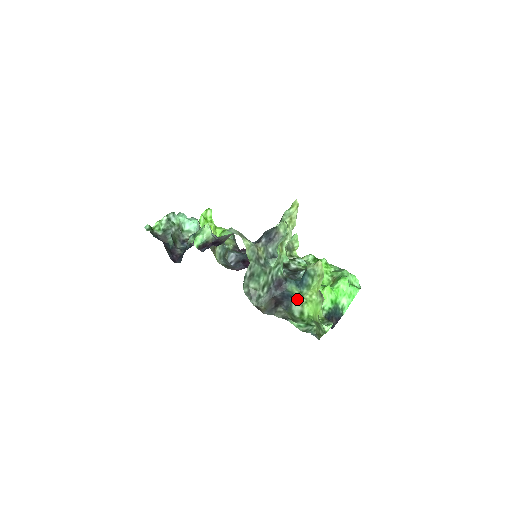
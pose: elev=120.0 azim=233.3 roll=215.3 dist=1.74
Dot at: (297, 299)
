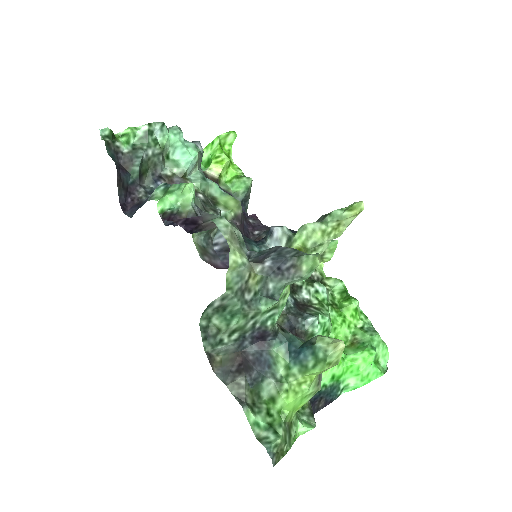
Dot at: (276, 377)
